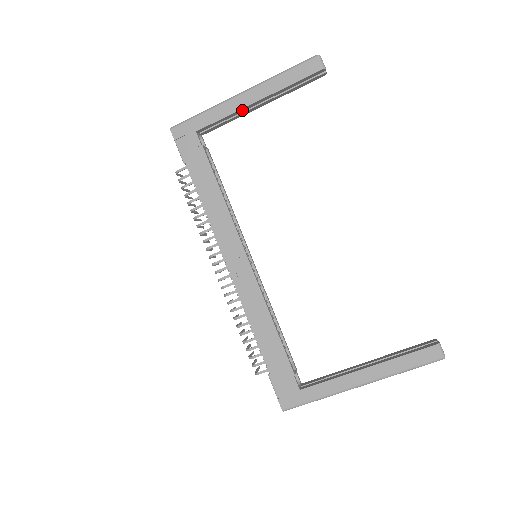
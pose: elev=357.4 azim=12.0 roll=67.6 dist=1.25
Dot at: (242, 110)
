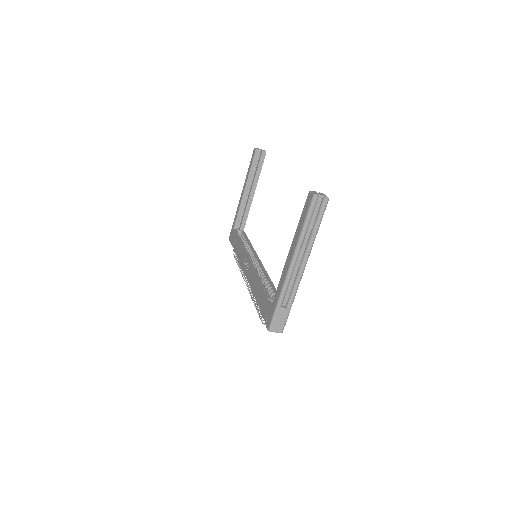
Dot at: (244, 201)
